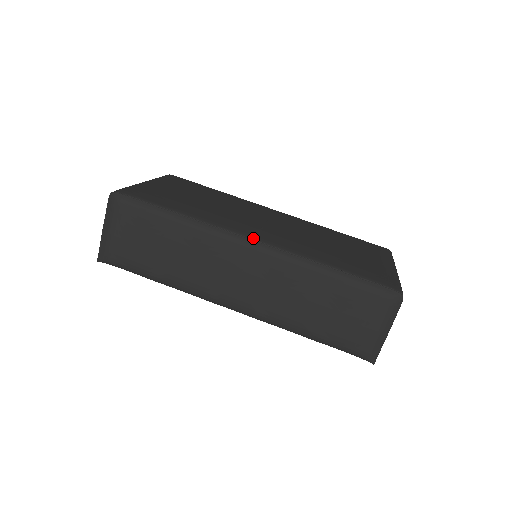
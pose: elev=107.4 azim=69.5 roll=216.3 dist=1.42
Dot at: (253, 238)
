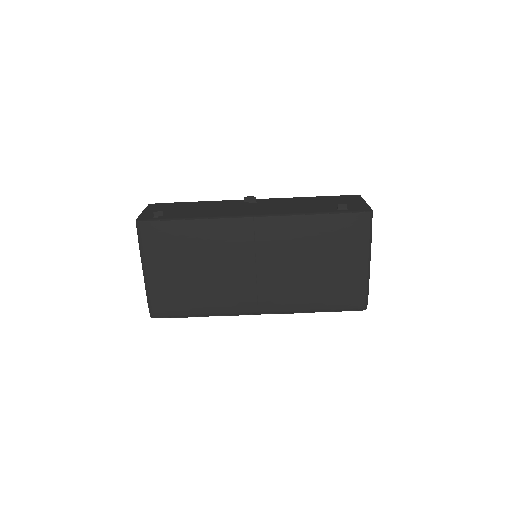
Dot at: (258, 313)
